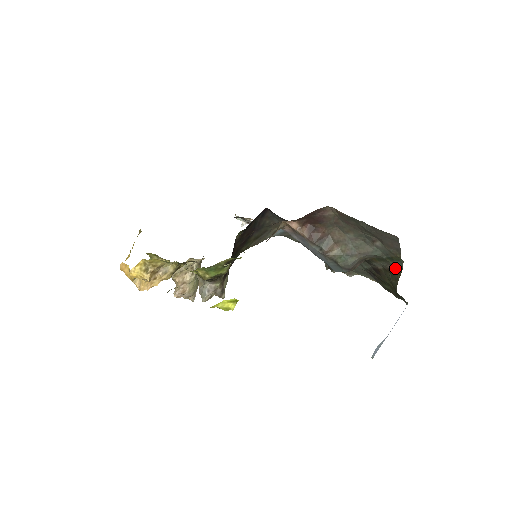
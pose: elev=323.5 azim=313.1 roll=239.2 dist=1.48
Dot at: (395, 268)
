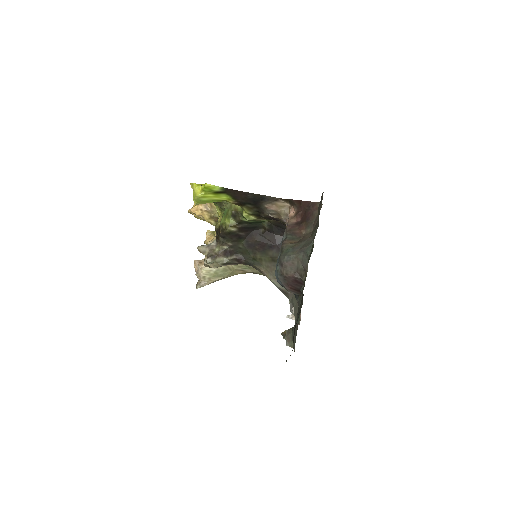
Dot at: occluded
